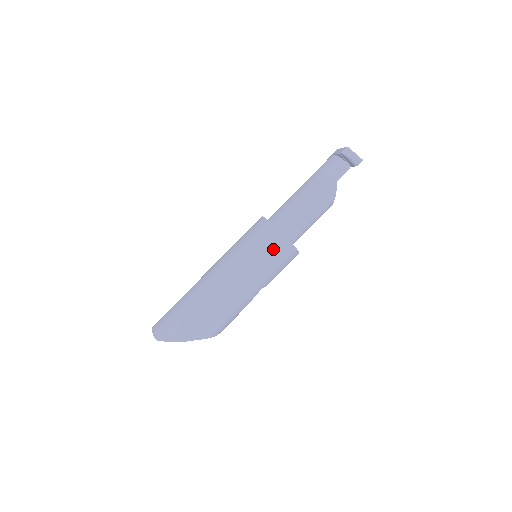
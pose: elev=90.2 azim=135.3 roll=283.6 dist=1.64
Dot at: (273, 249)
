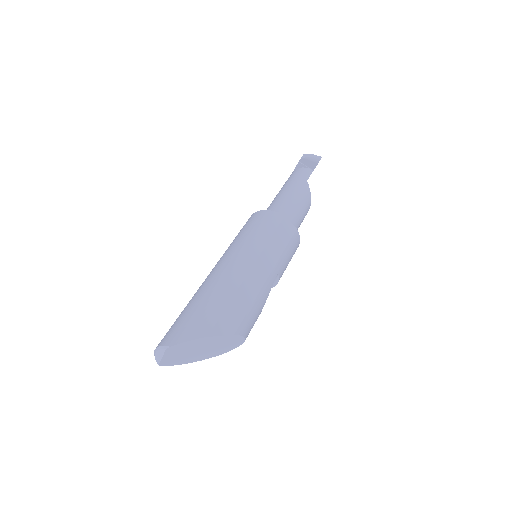
Dot at: (275, 227)
